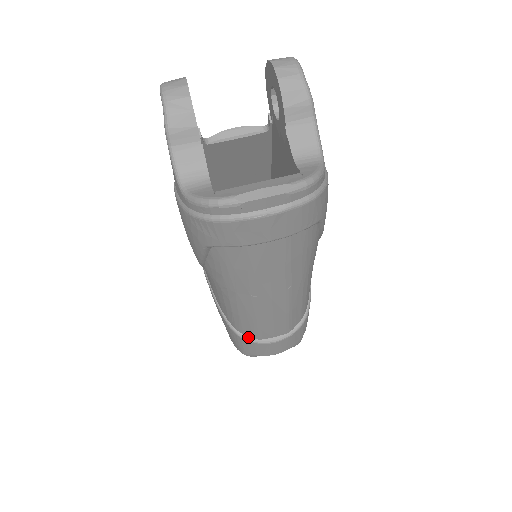
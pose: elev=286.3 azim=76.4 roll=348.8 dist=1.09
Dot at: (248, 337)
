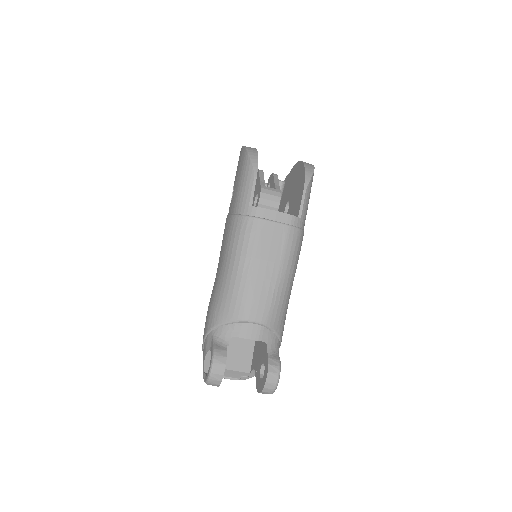
Dot at: occluded
